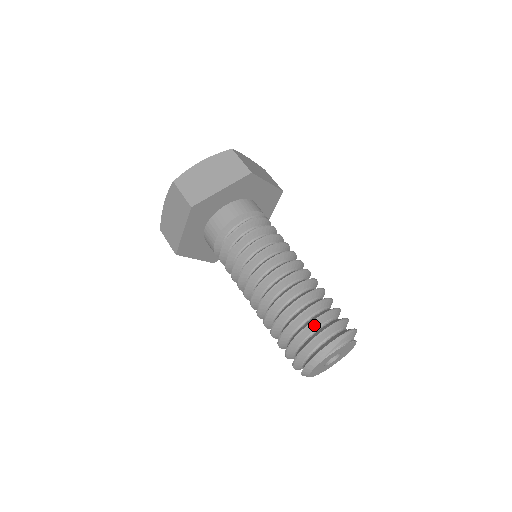
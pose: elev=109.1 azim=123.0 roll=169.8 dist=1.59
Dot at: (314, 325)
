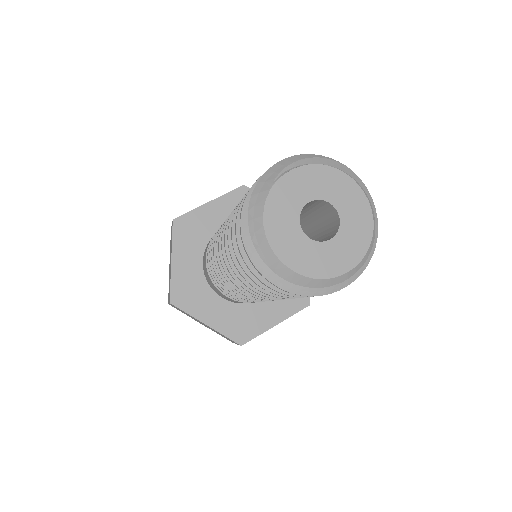
Dot at: occluded
